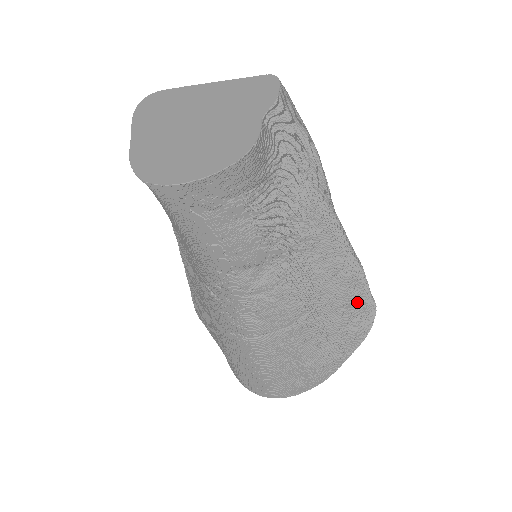
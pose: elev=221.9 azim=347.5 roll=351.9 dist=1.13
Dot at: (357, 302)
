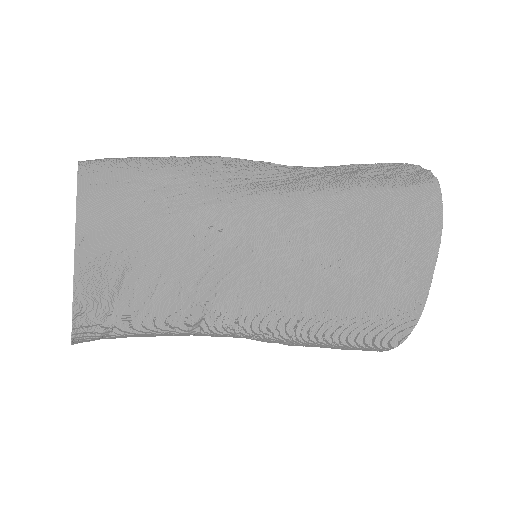
Dot at: (378, 224)
